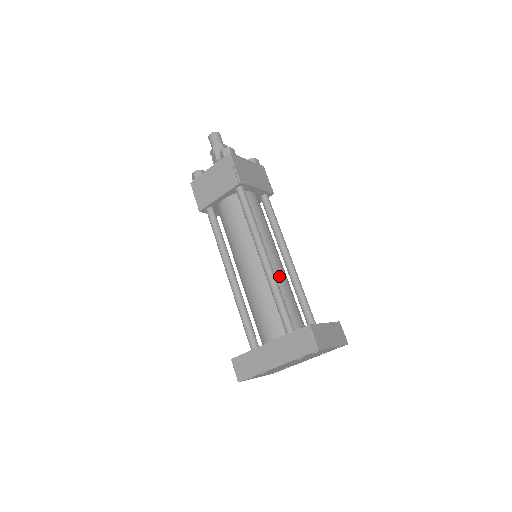
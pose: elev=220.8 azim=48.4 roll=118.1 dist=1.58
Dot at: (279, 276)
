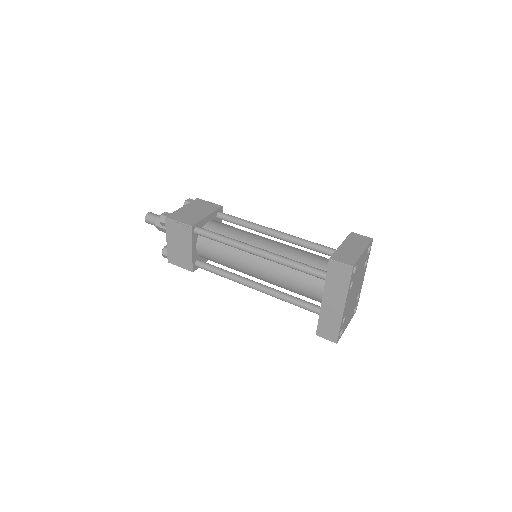
Dot at: (281, 251)
